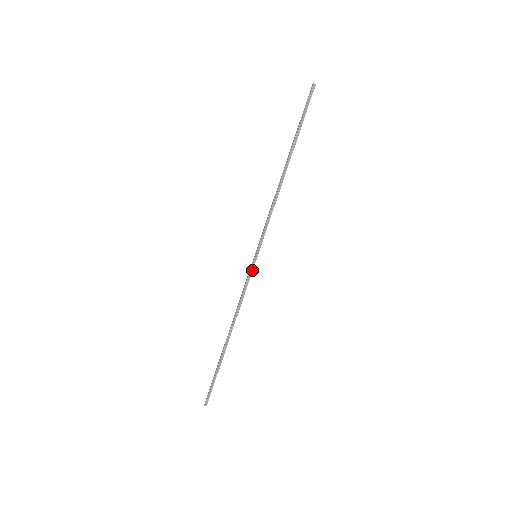
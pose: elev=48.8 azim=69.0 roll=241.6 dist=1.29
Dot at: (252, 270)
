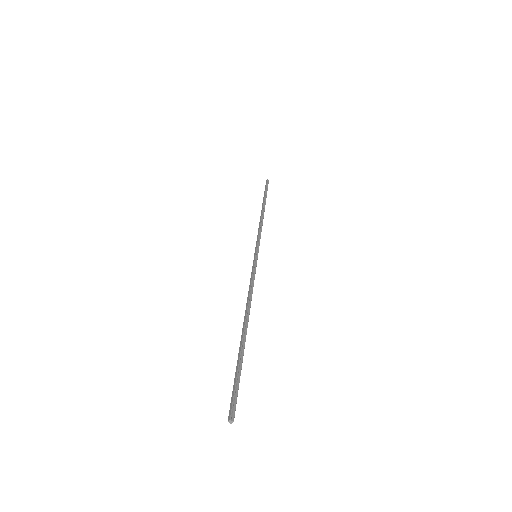
Dot at: (256, 265)
